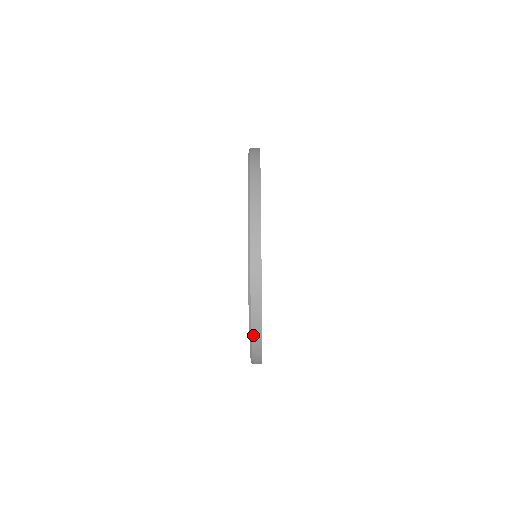
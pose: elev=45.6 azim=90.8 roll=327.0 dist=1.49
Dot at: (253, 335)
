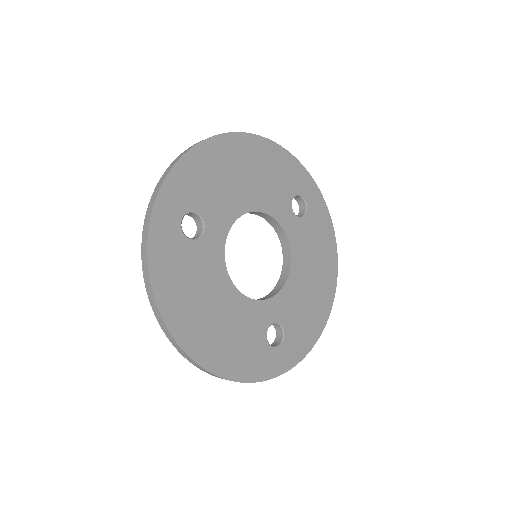
Dot at: occluded
